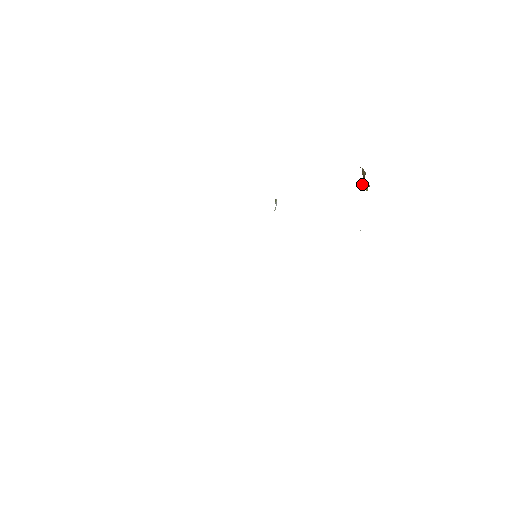
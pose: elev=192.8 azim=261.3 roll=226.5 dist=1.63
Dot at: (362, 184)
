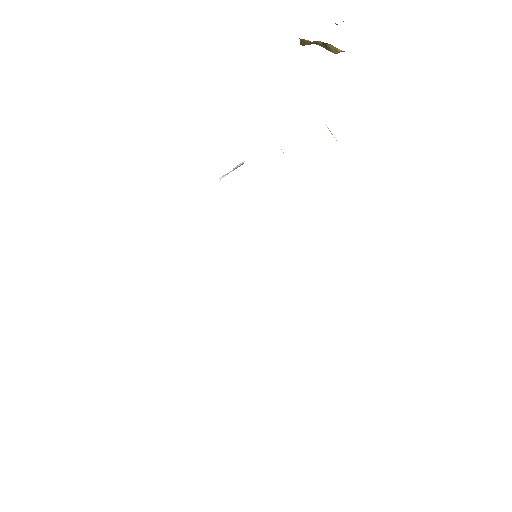
Dot at: occluded
